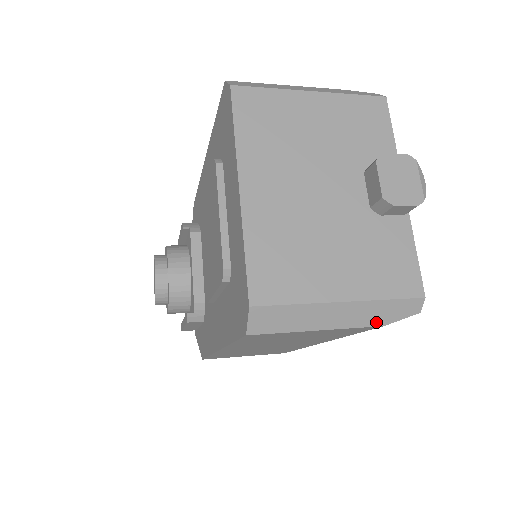
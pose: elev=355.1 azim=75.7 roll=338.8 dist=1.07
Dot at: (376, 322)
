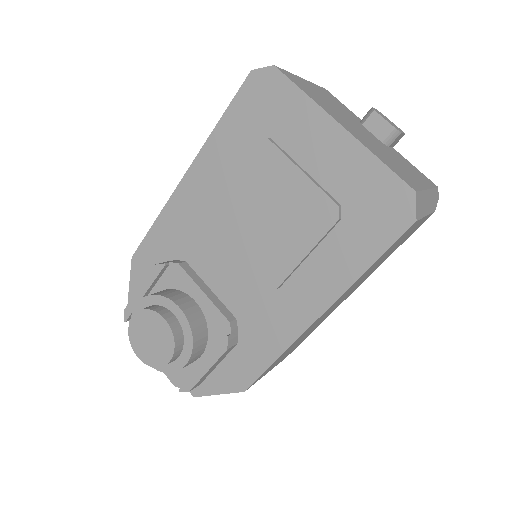
Dot at: (434, 208)
